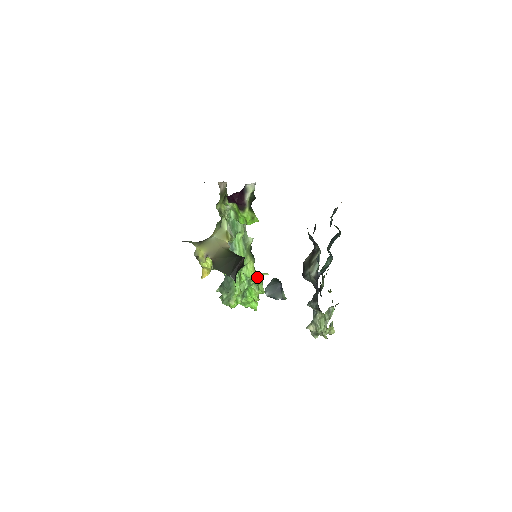
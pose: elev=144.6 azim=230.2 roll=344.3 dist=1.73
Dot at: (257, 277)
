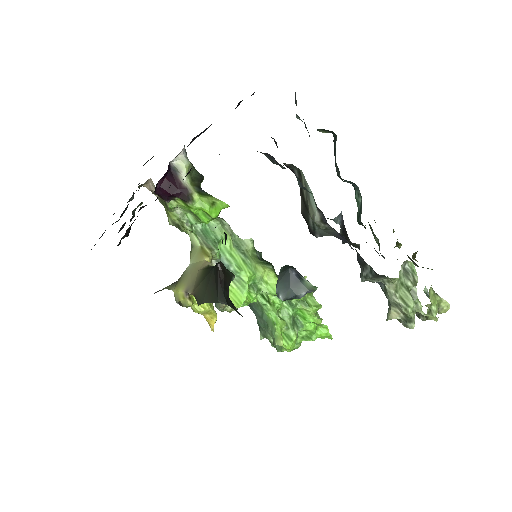
Dot at: occluded
